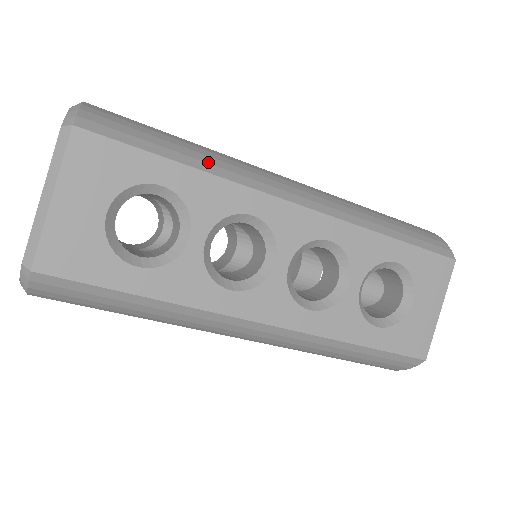
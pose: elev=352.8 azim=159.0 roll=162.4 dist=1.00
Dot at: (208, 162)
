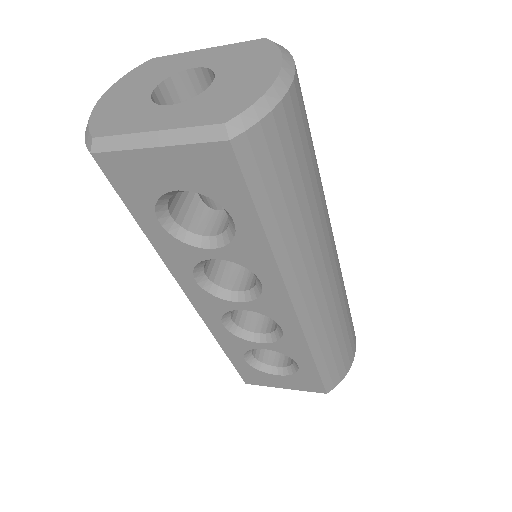
Dot at: (285, 239)
